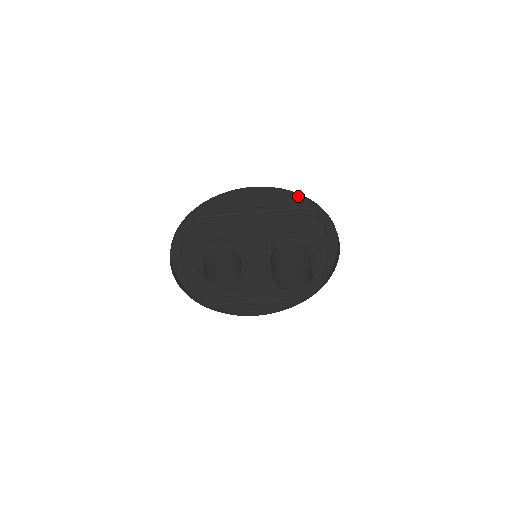
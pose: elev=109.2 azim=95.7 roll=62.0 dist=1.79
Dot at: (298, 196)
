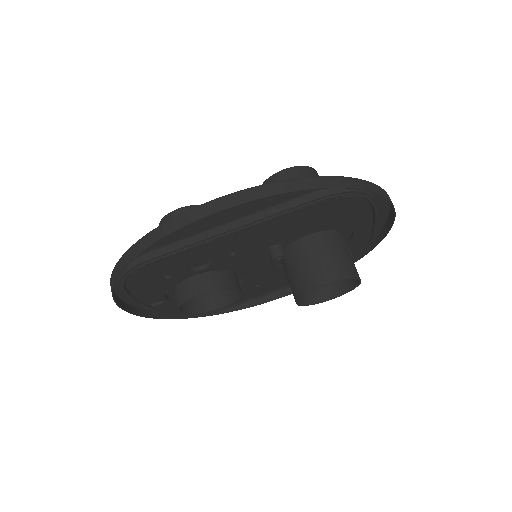
Dot at: (314, 187)
